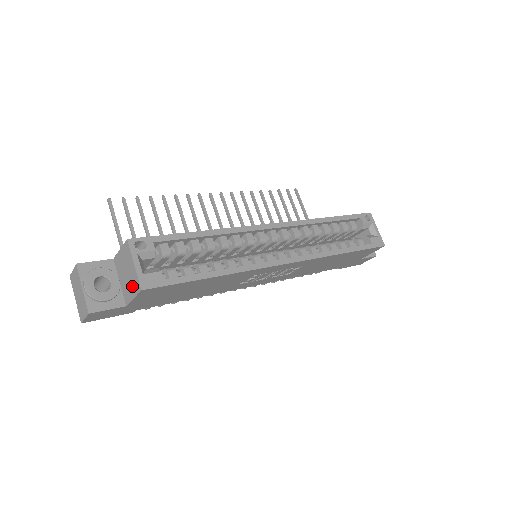
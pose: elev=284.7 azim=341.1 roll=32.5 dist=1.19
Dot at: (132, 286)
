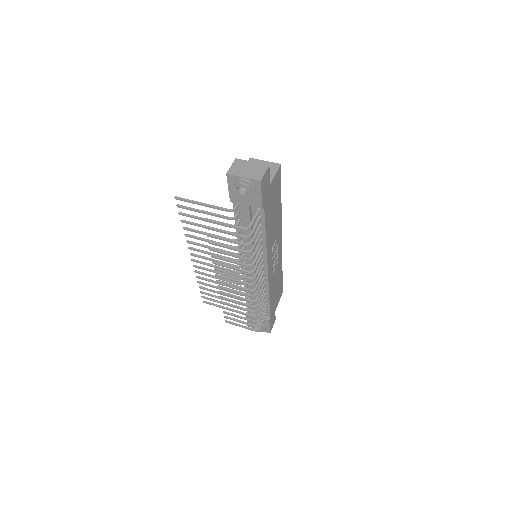
Dot at: (270, 170)
